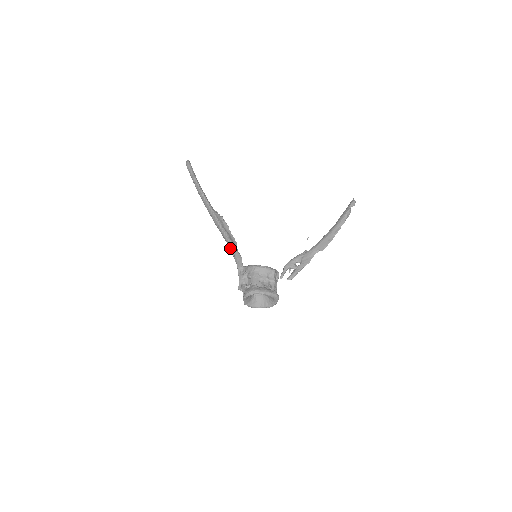
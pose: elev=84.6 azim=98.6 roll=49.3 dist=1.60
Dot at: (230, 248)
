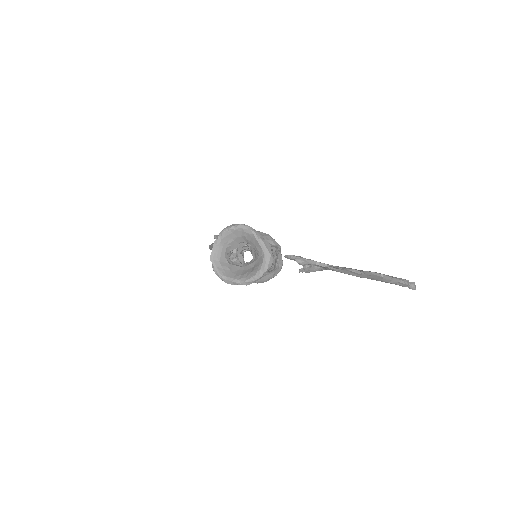
Dot at: occluded
